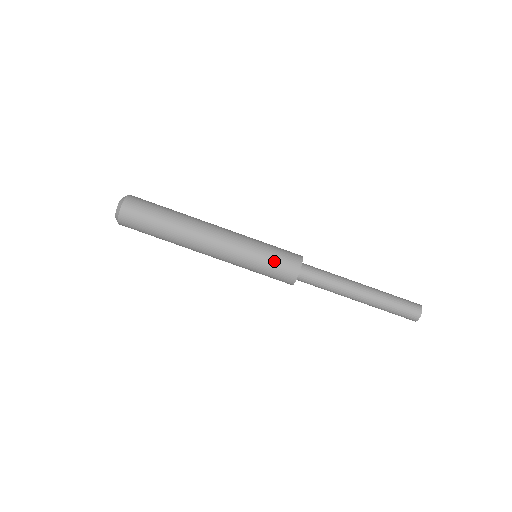
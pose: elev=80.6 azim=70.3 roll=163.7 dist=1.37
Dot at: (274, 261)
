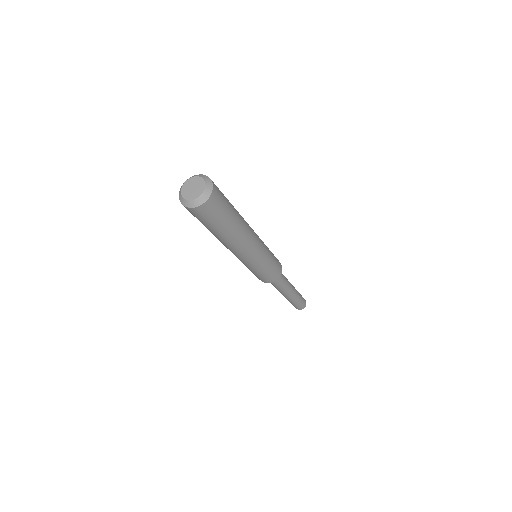
Dot at: (272, 269)
